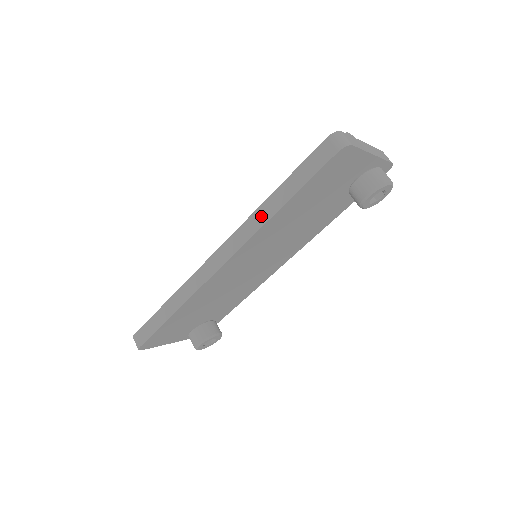
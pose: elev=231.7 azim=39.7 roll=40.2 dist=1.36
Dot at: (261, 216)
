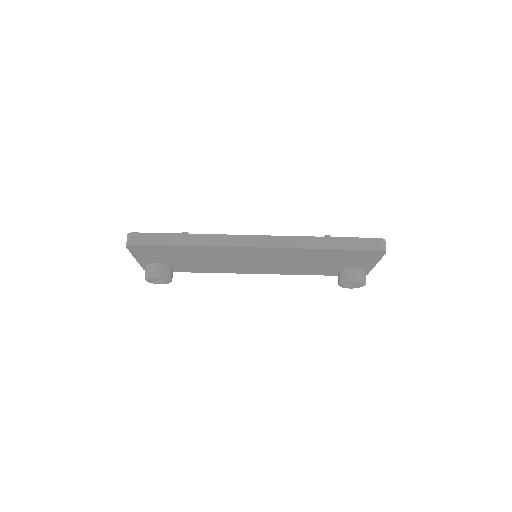
Dot at: (309, 242)
